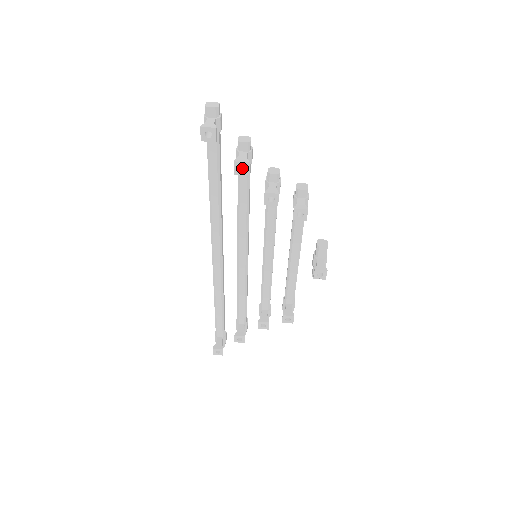
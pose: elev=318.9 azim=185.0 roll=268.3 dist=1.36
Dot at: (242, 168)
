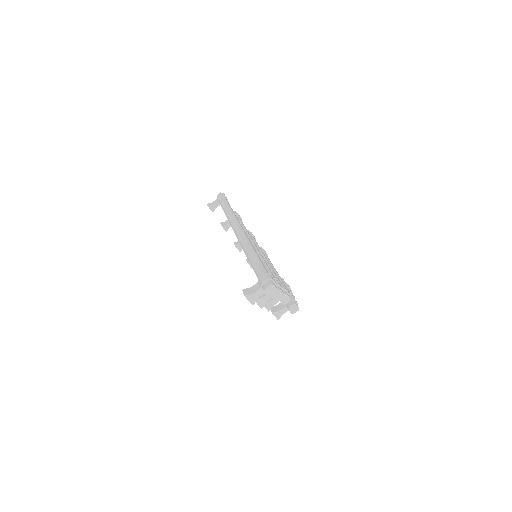
Dot at: occluded
